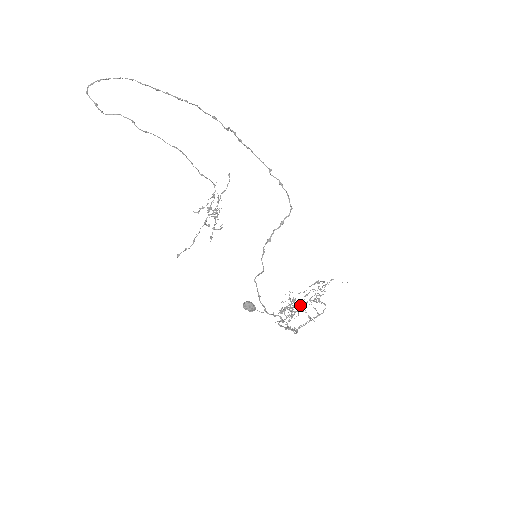
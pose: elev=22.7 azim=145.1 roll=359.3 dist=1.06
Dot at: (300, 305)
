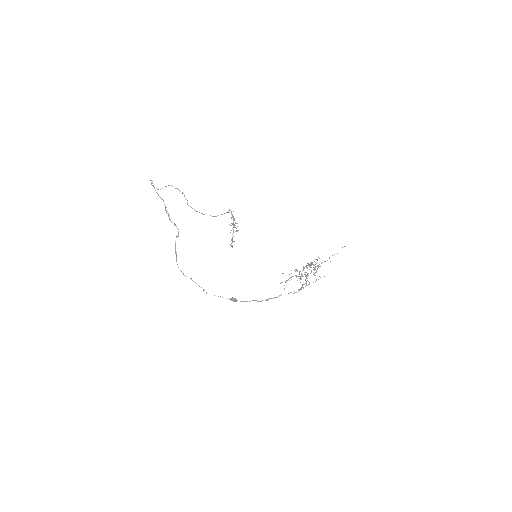
Dot at: (302, 274)
